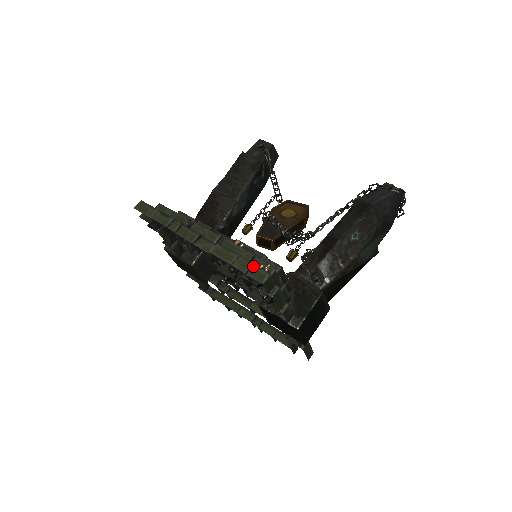
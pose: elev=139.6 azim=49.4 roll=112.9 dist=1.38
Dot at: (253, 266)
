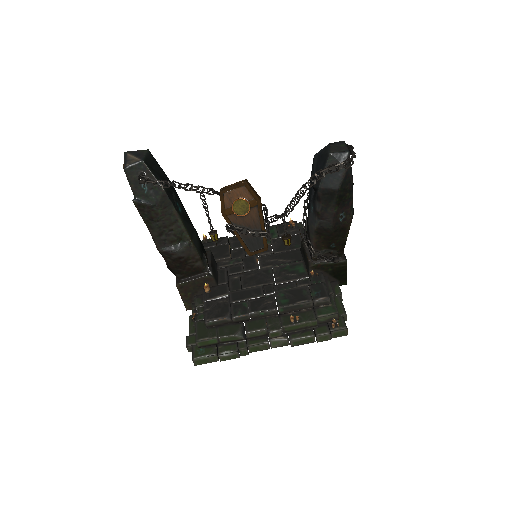
Dot at: (331, 333)
